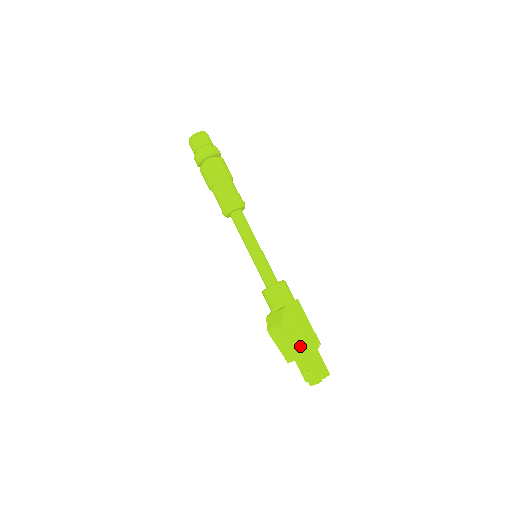
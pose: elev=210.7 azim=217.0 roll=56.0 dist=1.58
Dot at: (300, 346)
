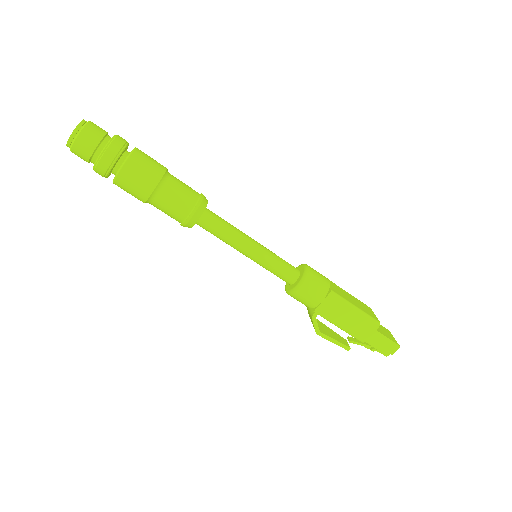
Dot at: occluded
